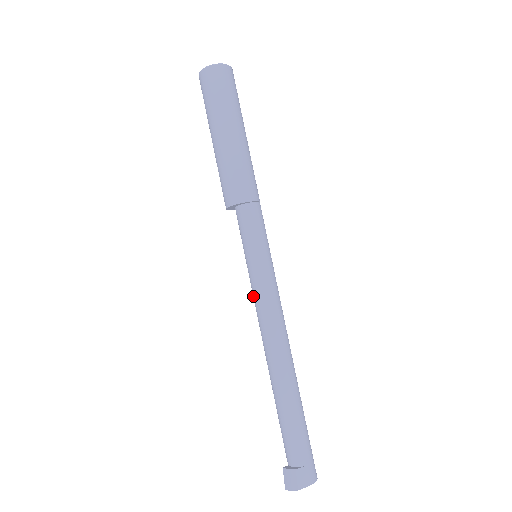
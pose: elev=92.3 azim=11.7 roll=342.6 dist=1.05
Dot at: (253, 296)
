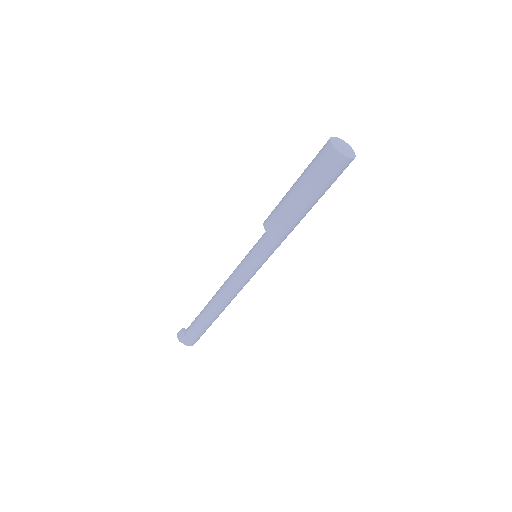
Dot at: (236, 268)
